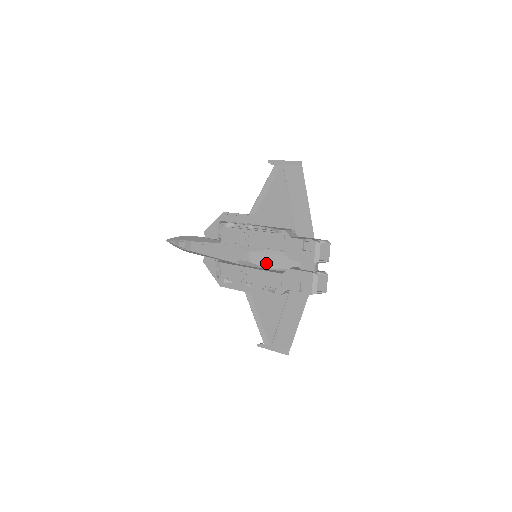
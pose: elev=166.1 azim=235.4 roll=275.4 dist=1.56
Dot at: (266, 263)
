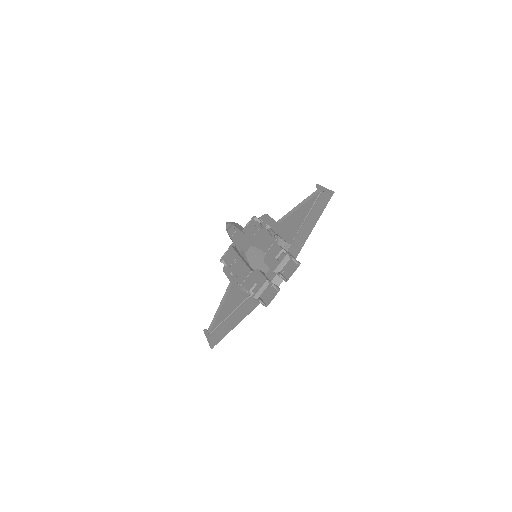
Dot at: (253, 261)
